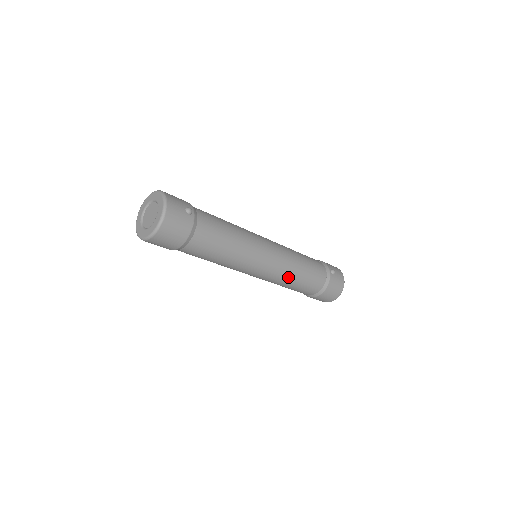
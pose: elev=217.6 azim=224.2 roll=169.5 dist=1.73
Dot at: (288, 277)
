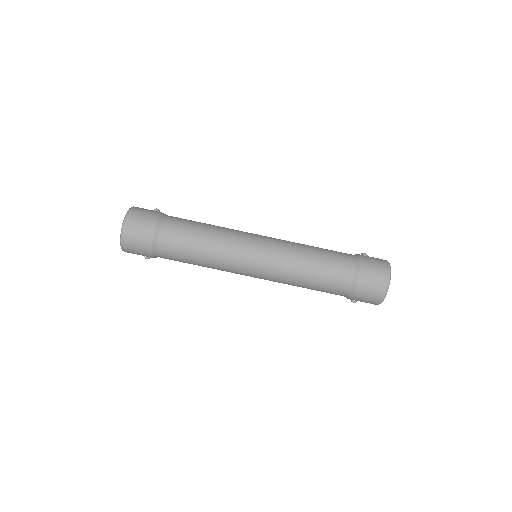
Dot at: (296, 257)
